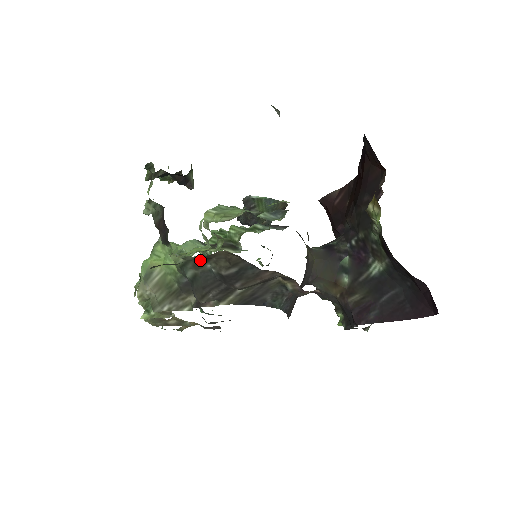
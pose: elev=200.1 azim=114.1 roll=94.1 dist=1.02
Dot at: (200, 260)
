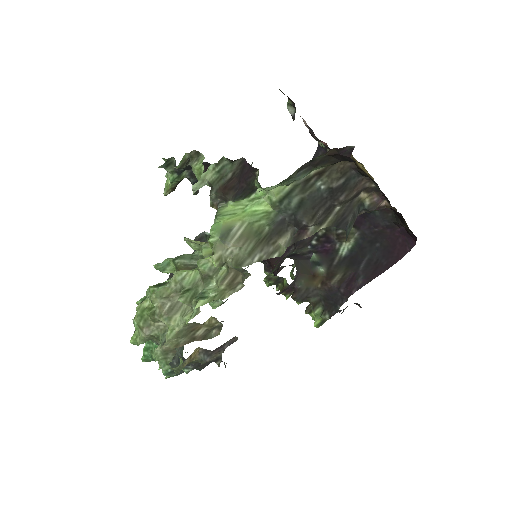
Dot at: (311, 179)
